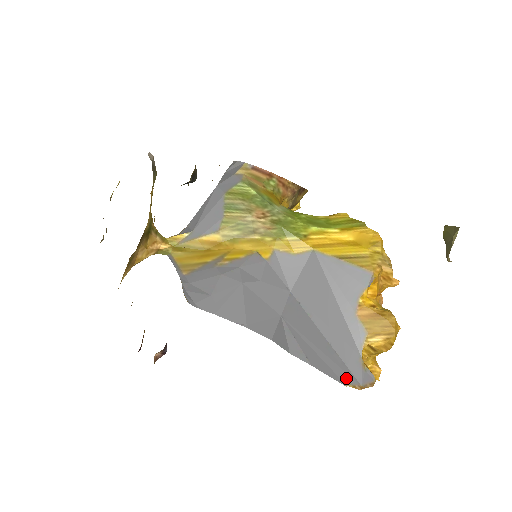
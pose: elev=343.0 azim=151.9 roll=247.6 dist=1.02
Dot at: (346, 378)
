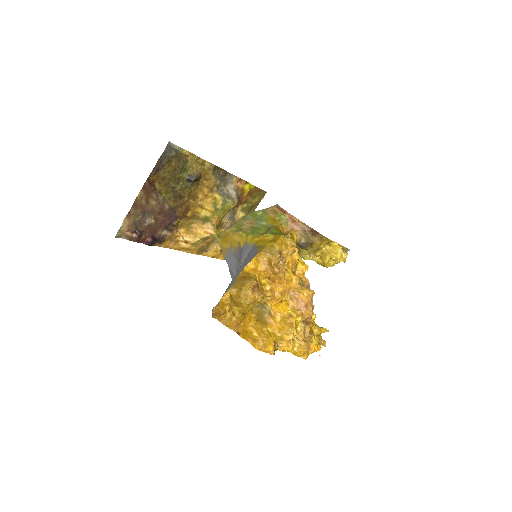
Dot at: occluded
